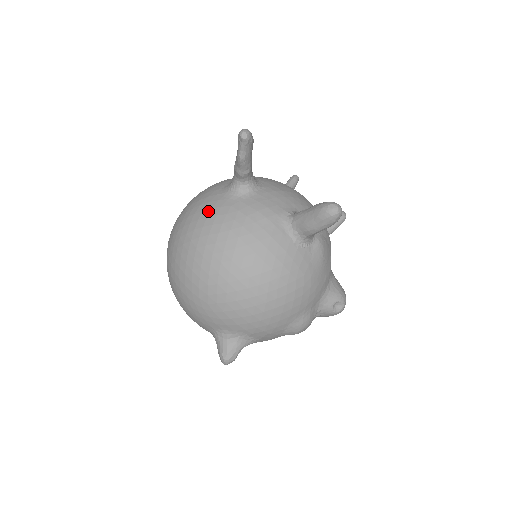
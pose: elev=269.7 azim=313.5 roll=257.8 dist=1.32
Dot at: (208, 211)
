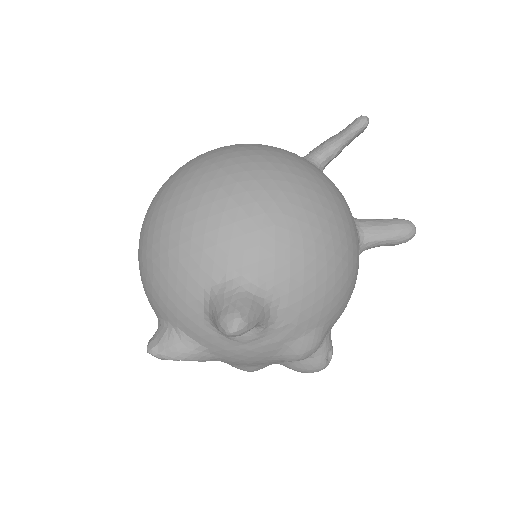
Dot at: occluded
